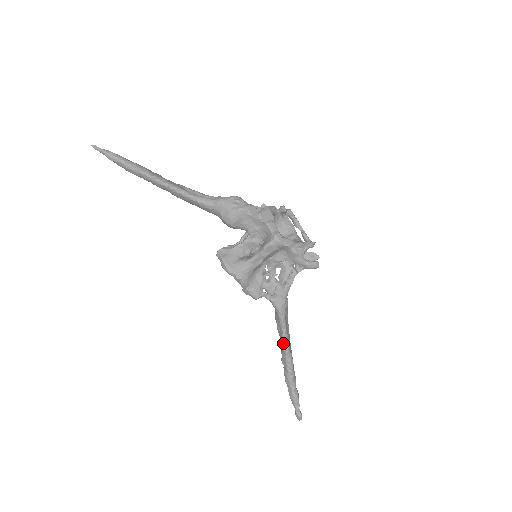
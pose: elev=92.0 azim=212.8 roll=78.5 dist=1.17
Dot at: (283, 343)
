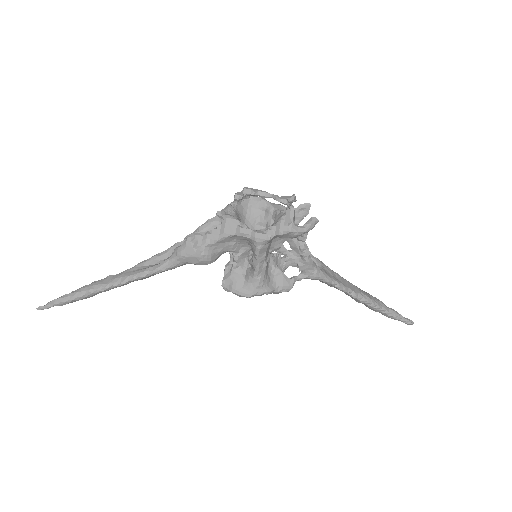
Dot at: (346, 293)
